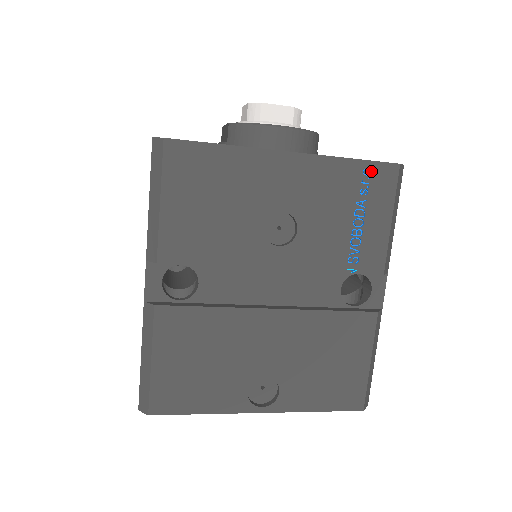
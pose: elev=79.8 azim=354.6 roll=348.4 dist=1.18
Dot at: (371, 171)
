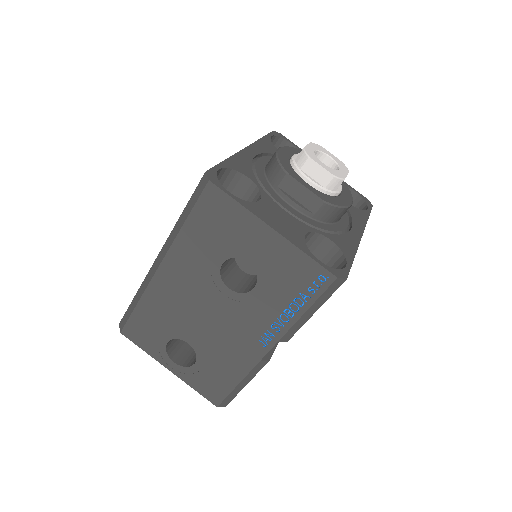
Dot at: occluded
